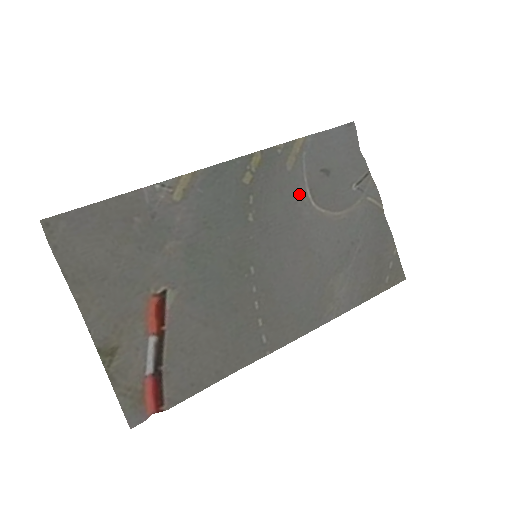
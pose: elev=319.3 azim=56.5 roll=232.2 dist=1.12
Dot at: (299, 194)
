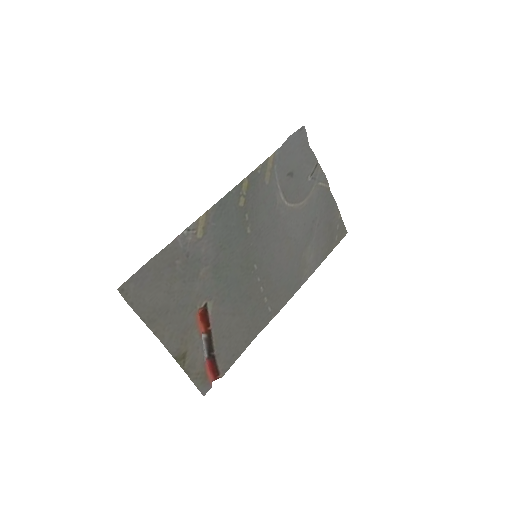
Dot at: (276, 199)
